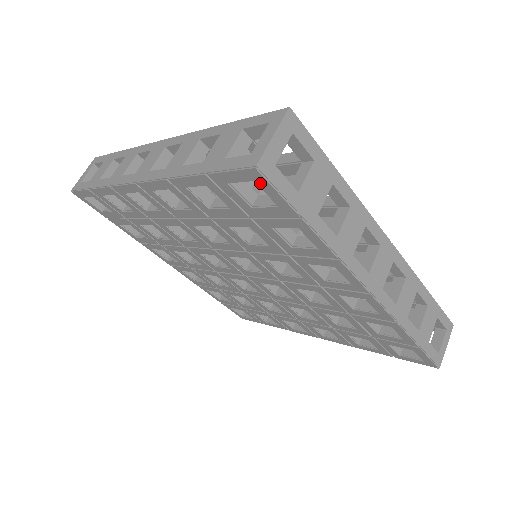
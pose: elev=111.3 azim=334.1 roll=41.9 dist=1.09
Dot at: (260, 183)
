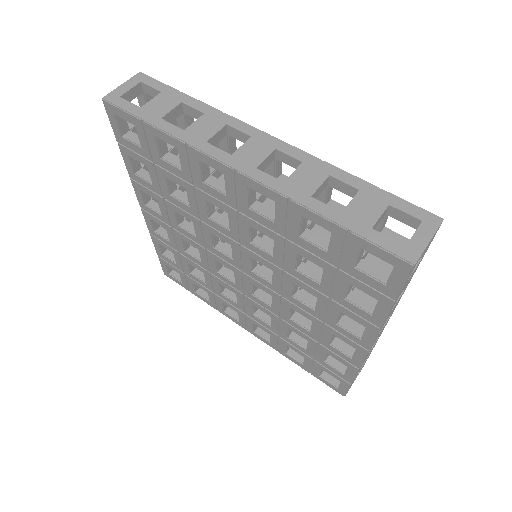
Dot at: (398, 271)
